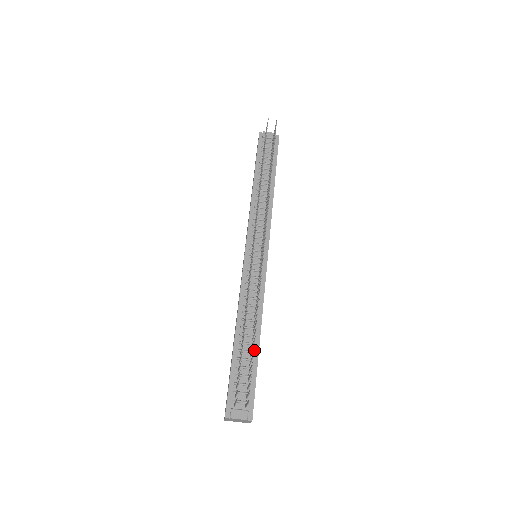
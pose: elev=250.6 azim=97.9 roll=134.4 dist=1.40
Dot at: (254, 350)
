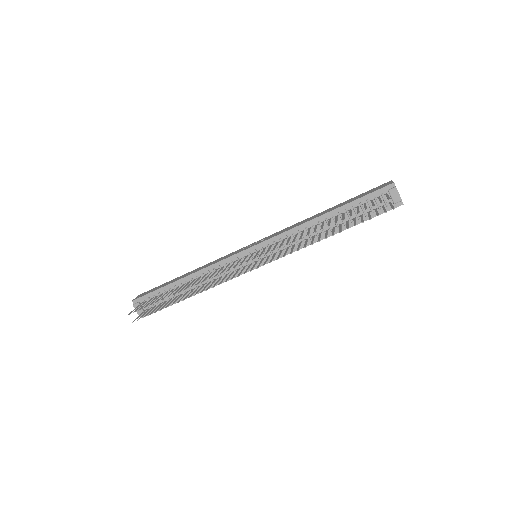
Dot at: occluded
